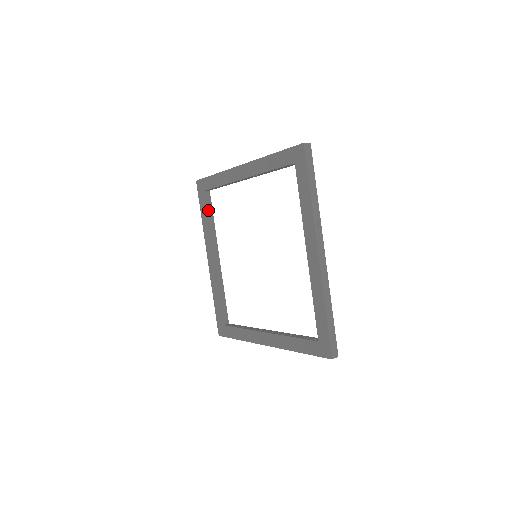
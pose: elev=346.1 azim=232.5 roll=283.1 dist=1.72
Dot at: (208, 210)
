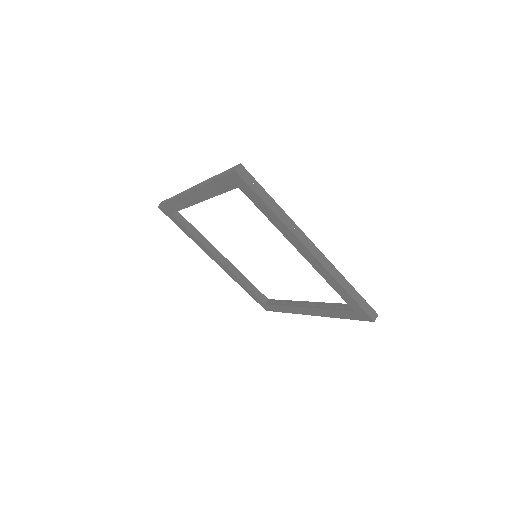
Dot at: (227, 190)
